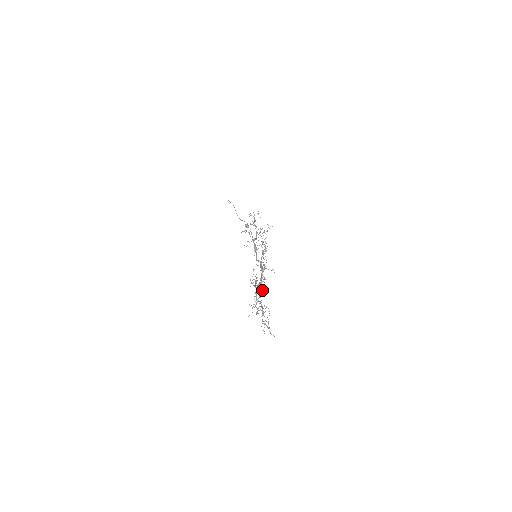
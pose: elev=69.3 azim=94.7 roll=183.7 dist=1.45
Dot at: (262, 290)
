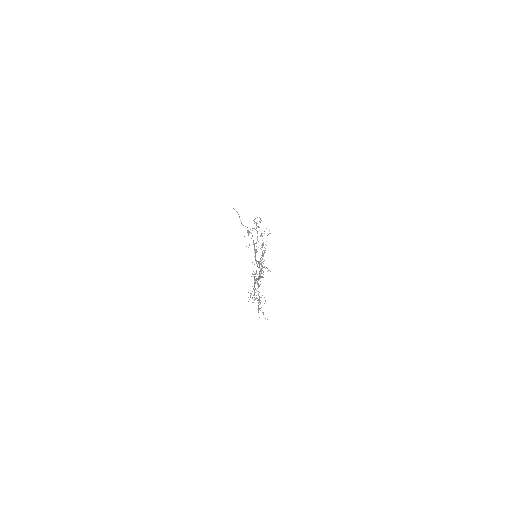
Dot at: occluded
